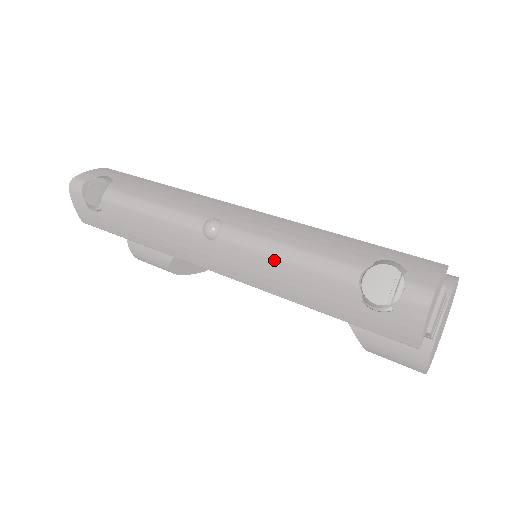
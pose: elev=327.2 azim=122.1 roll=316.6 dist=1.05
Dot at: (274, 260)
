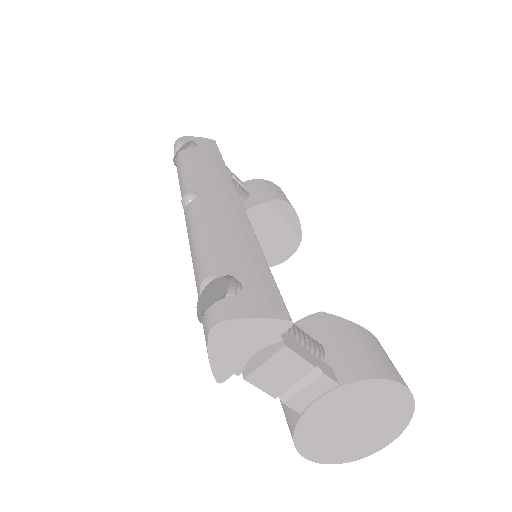
Dot at: (191, 240)
